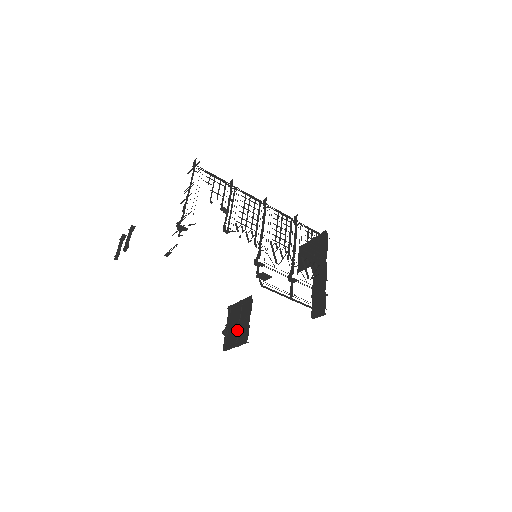
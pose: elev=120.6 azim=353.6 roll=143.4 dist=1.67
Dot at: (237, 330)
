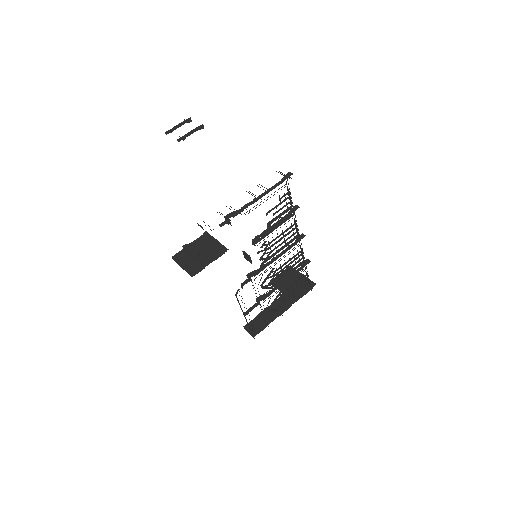
Dot at: (194, 259)
